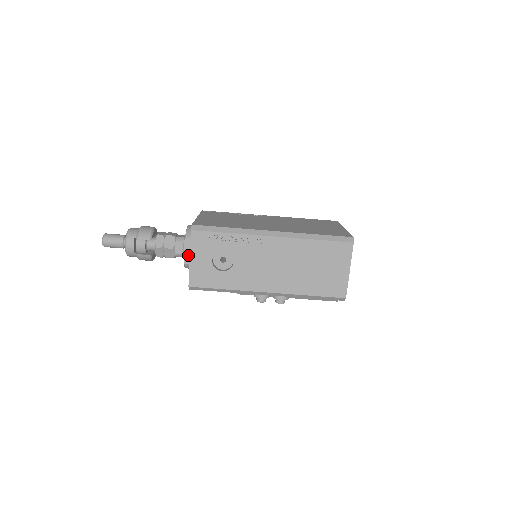
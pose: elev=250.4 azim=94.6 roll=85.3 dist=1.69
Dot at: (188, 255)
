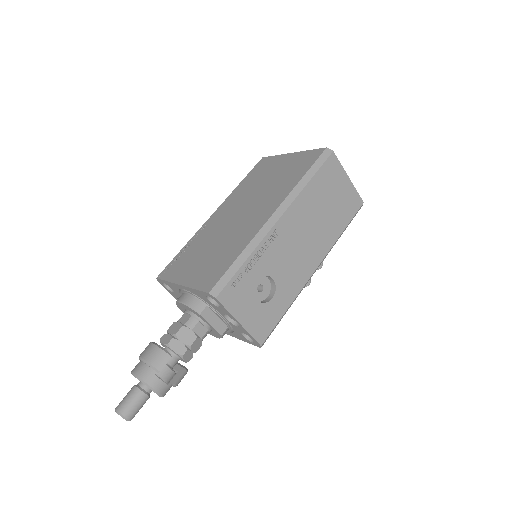
Dot at: (217, 325)
